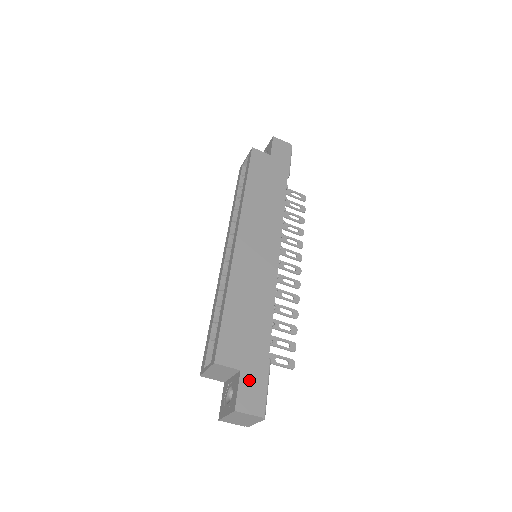
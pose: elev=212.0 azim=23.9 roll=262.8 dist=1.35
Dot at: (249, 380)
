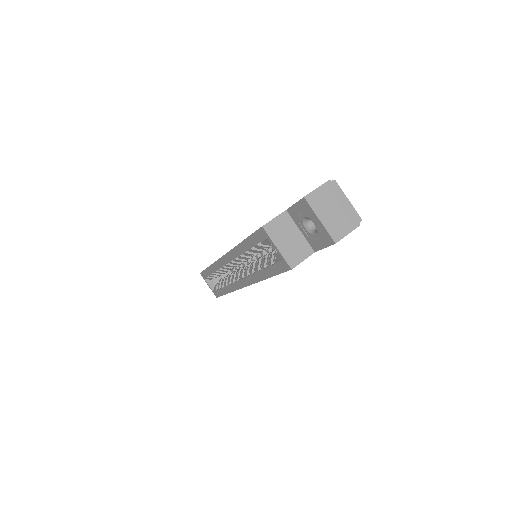
Dot at: occluded
